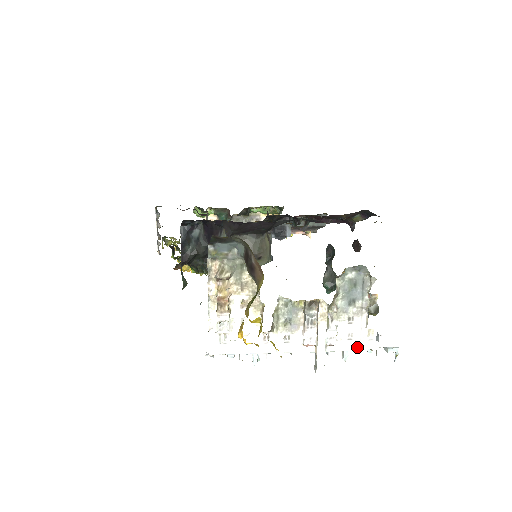
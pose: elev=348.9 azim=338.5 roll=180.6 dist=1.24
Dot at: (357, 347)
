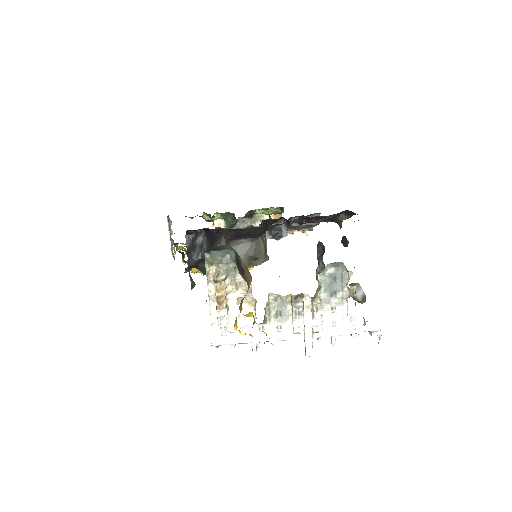
Dot at: (341, 332)
